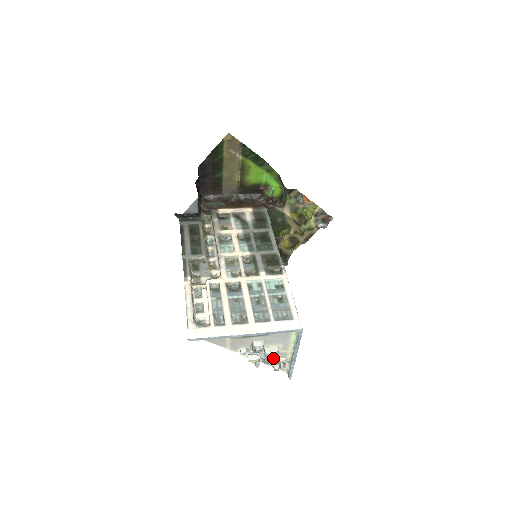
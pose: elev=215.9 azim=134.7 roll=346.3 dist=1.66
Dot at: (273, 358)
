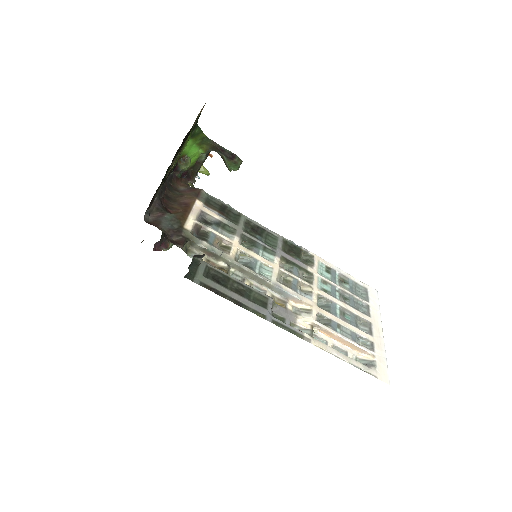
Dot at: occluded
